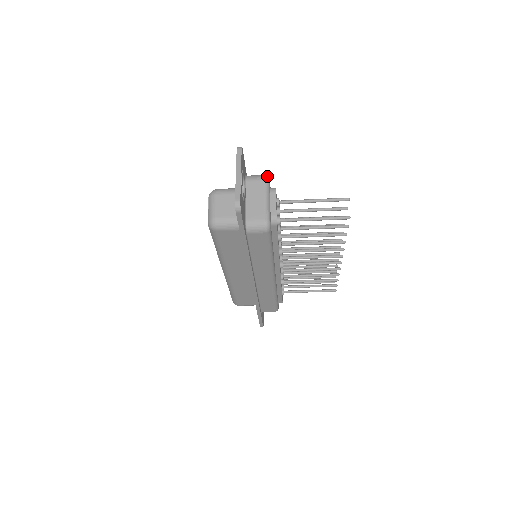
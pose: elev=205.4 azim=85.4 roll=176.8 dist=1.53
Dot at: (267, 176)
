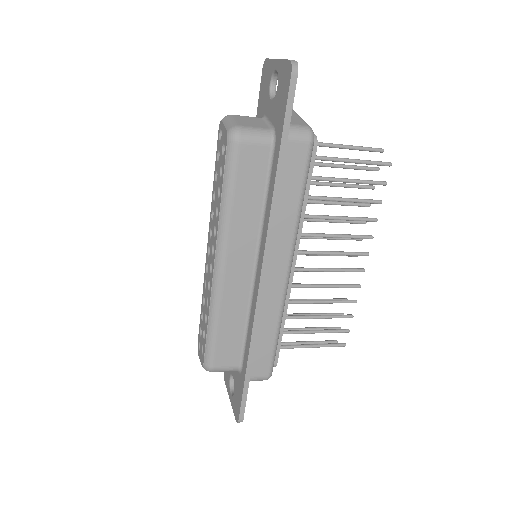
Dot at: occluded
